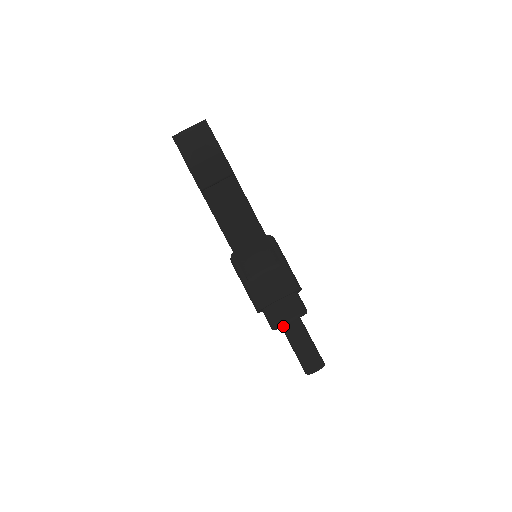
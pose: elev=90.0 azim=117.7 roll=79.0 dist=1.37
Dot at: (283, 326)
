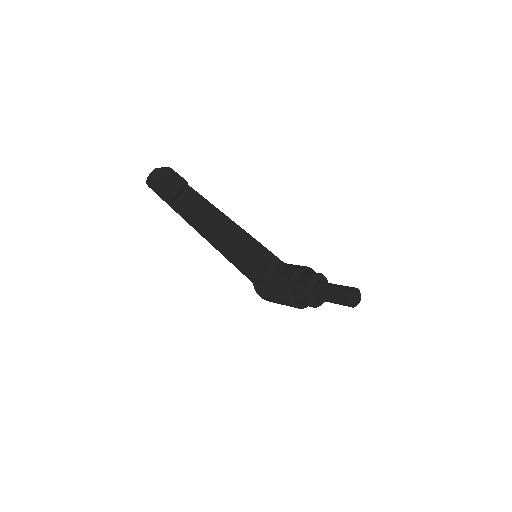
Dot at: (312, 293)
